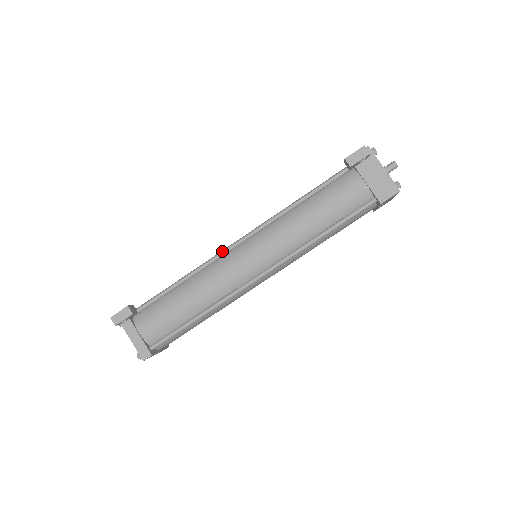
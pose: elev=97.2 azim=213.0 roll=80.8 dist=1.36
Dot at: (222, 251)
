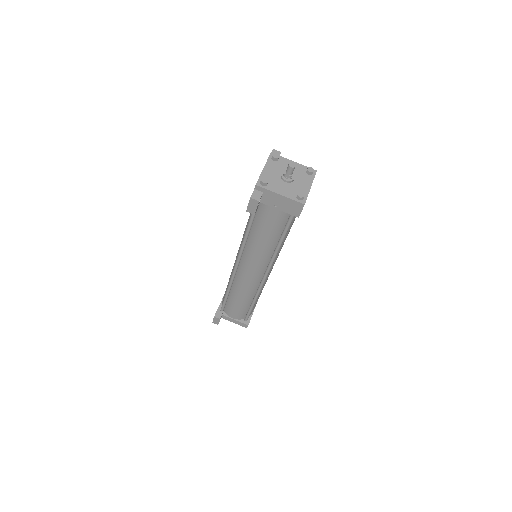
Dot at: (233, 272)
